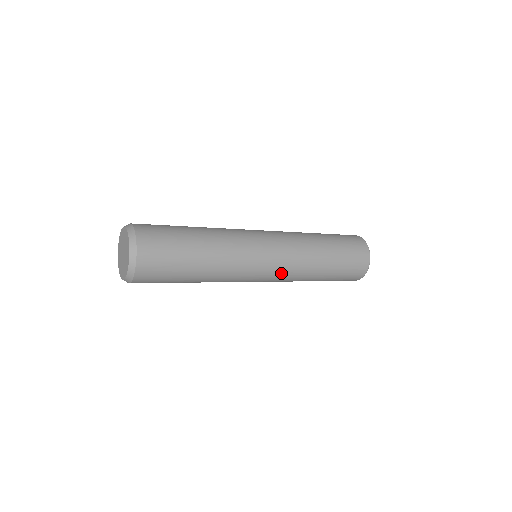
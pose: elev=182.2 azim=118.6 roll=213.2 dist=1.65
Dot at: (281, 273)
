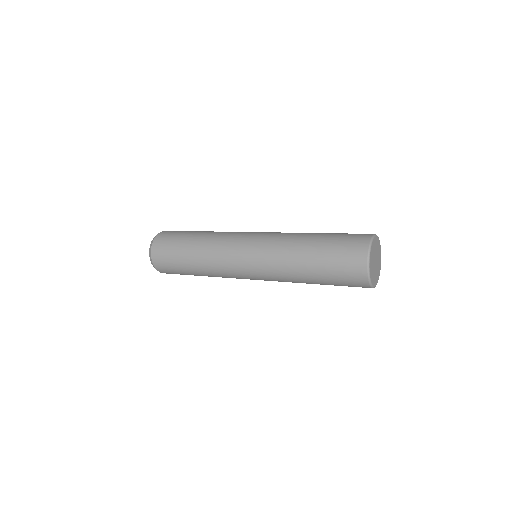
Dot at: (267, 280)
